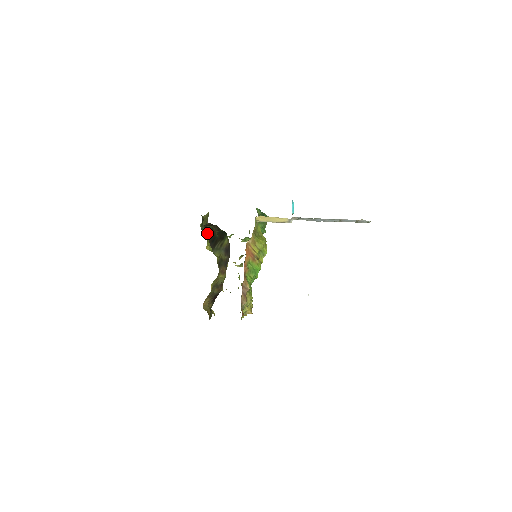
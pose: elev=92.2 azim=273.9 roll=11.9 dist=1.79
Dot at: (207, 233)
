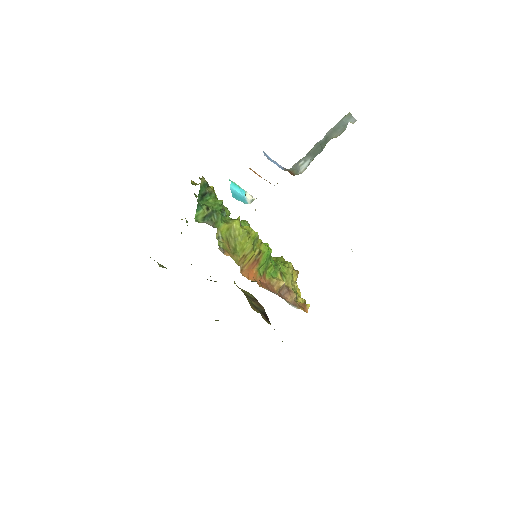
Dot at: occluded
